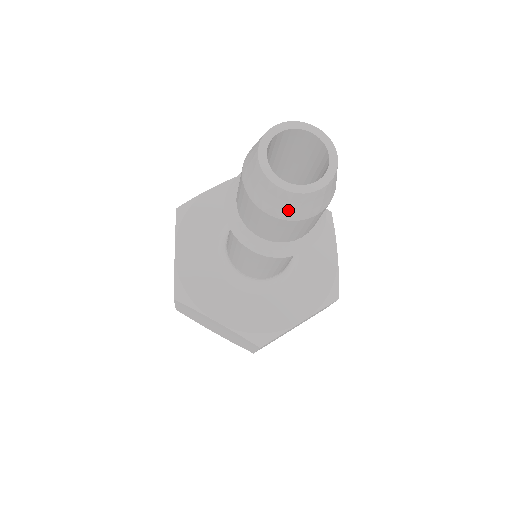
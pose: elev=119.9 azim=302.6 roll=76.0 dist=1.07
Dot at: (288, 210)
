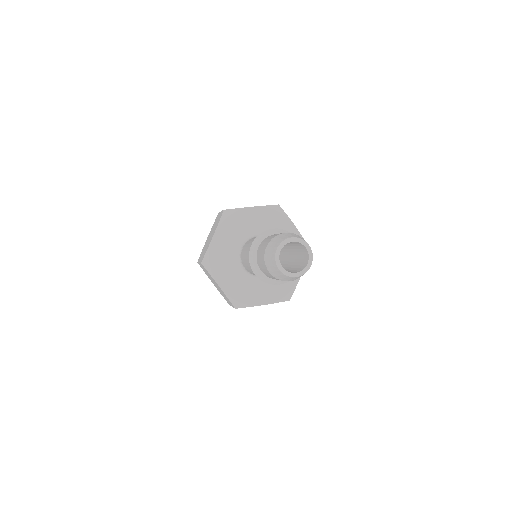
Dot at: (278, 276)
